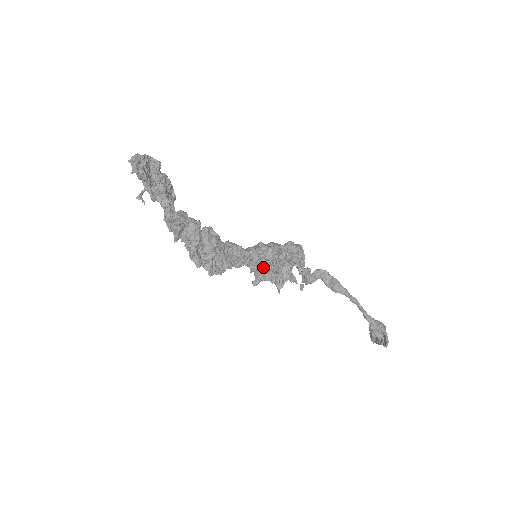
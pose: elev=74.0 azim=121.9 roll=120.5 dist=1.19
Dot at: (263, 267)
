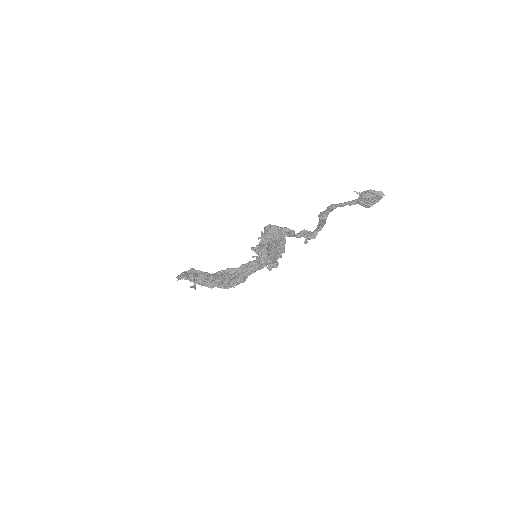
Dot at: (265, 257)
